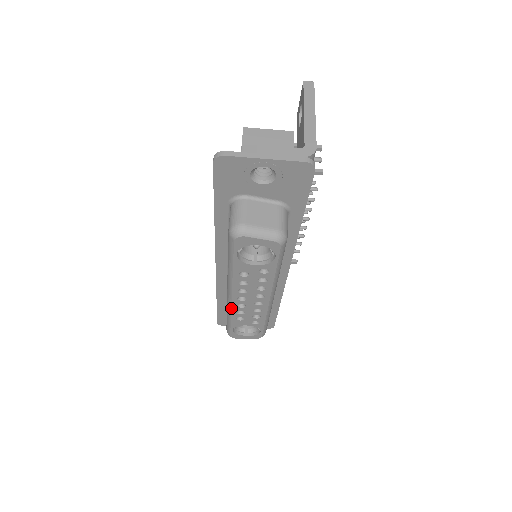
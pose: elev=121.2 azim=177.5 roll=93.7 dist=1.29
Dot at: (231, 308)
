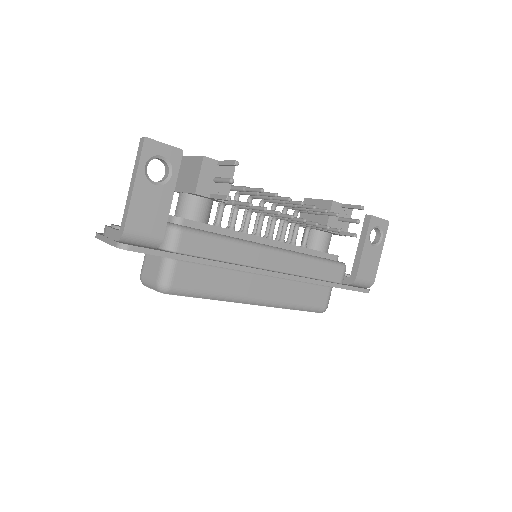
Dot at: occluded
